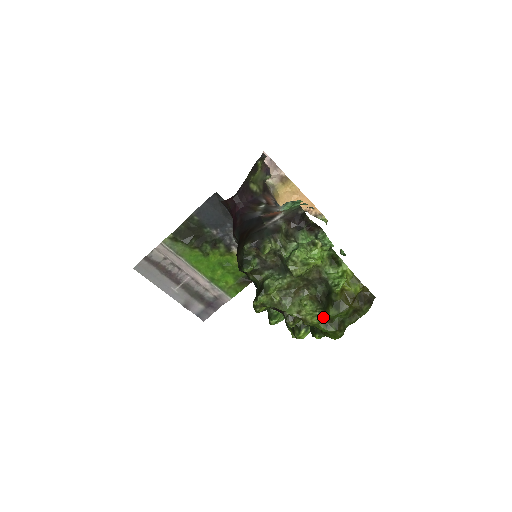
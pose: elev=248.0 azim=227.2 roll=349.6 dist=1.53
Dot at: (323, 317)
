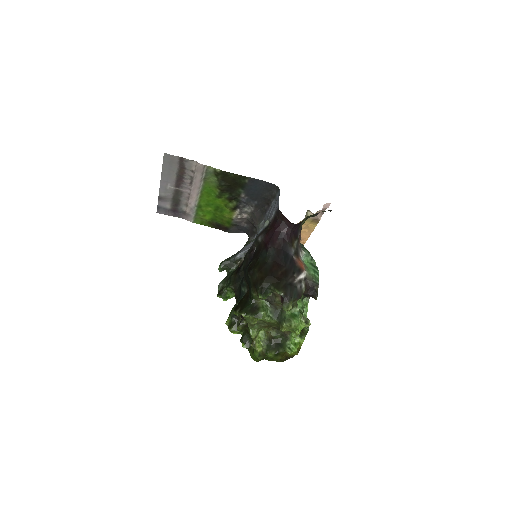
Dot at: (264, 351)
